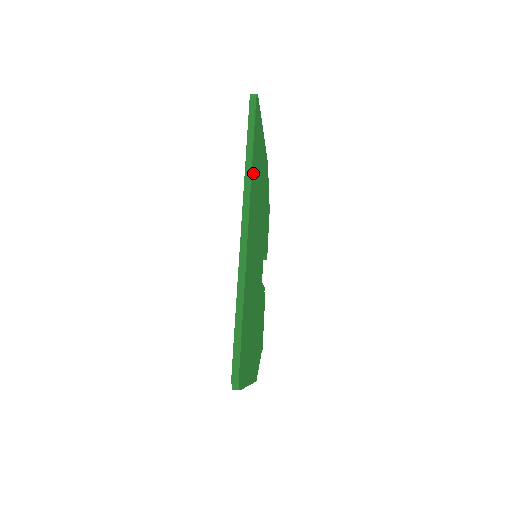
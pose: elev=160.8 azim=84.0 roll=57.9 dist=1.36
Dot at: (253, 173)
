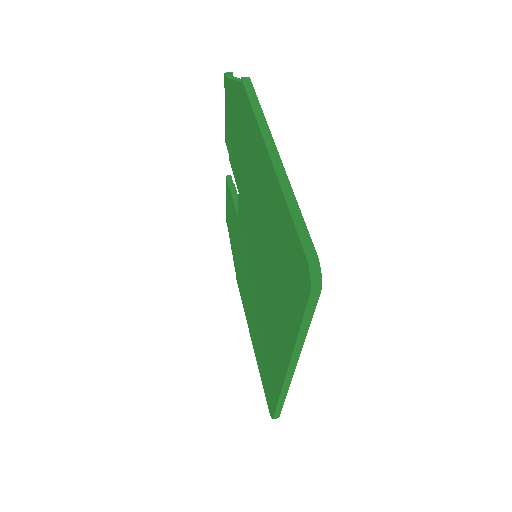
Dot at: occluded
